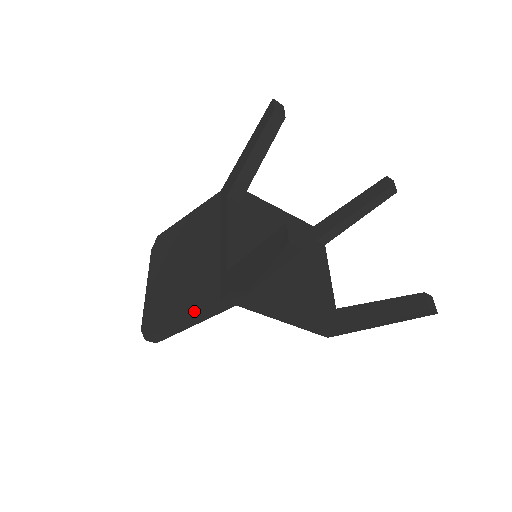
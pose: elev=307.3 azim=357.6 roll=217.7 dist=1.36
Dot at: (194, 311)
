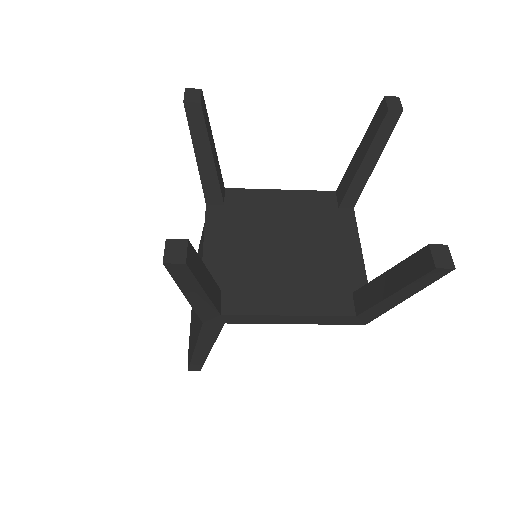
Dot at: (197, 338)
